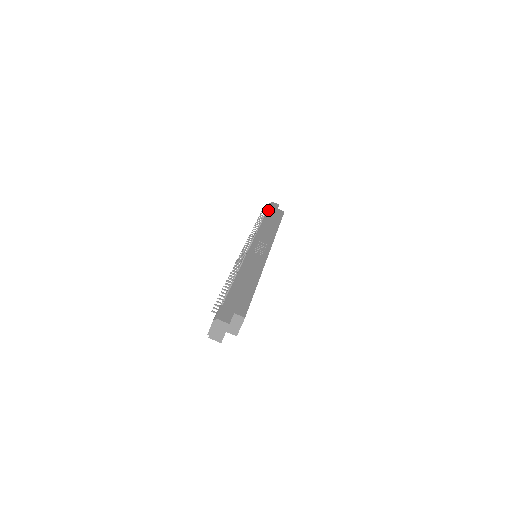
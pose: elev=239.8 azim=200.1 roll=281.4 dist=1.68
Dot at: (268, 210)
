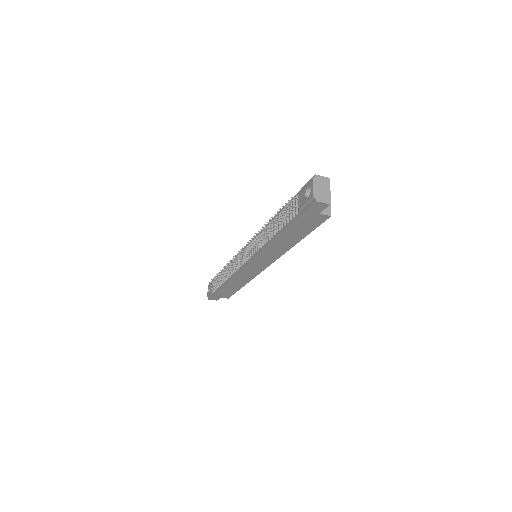
Dot at: (217, 275)
